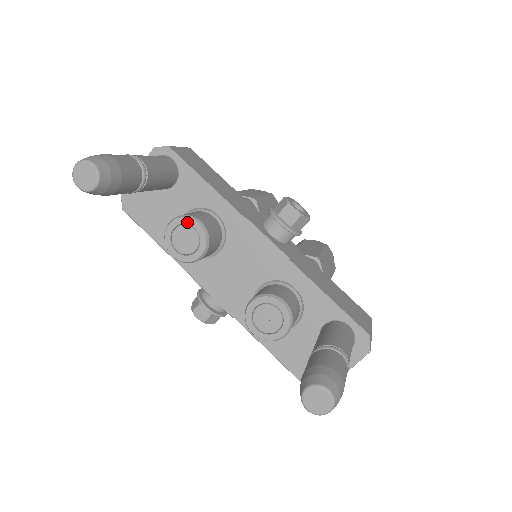
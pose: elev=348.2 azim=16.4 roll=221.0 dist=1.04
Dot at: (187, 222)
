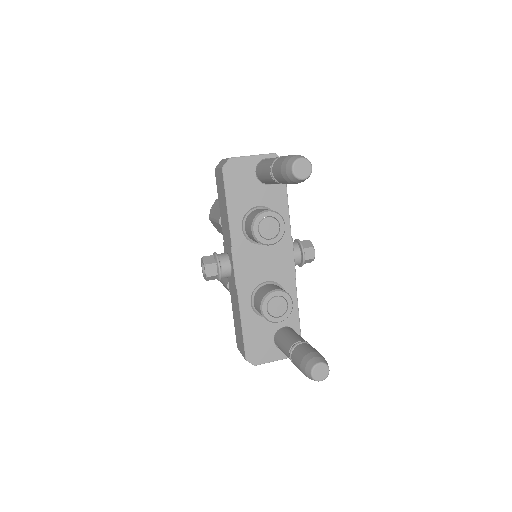
Dot at: (279, 219)
